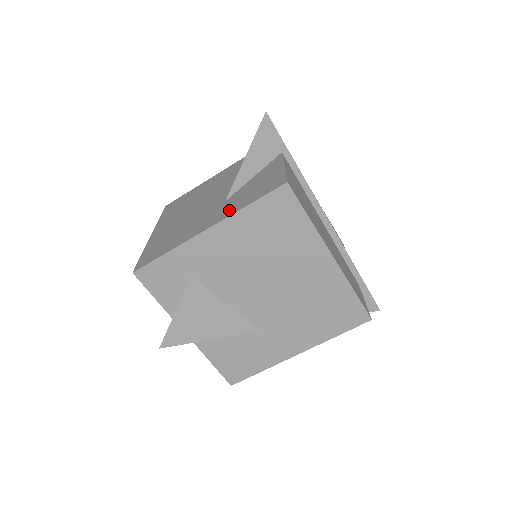
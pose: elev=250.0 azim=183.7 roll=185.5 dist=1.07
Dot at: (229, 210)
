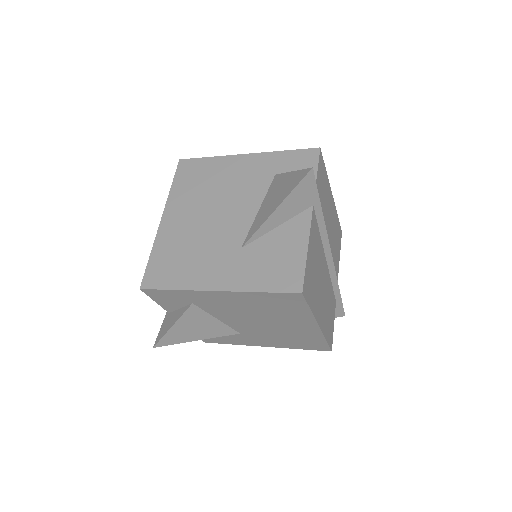
Dot at: (242, 278)
